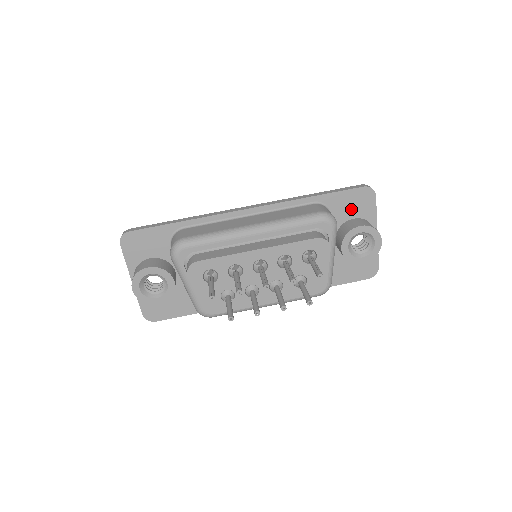
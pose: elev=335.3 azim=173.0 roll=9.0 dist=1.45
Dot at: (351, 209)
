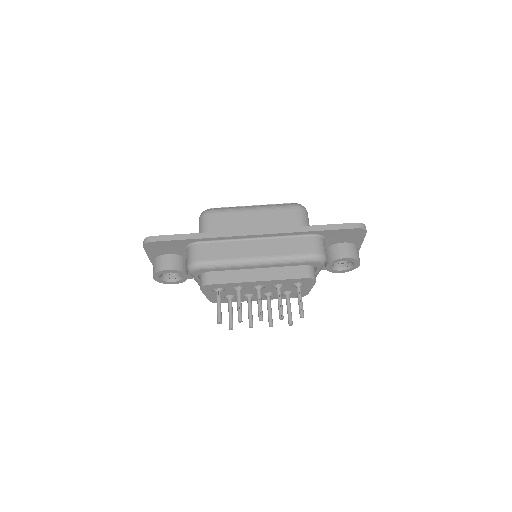
Dot at: (343, 238)
